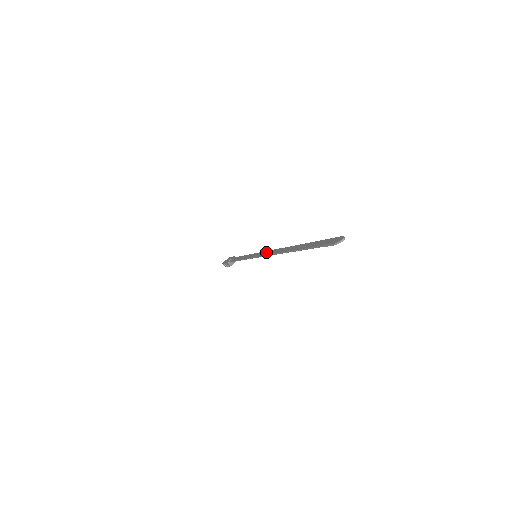
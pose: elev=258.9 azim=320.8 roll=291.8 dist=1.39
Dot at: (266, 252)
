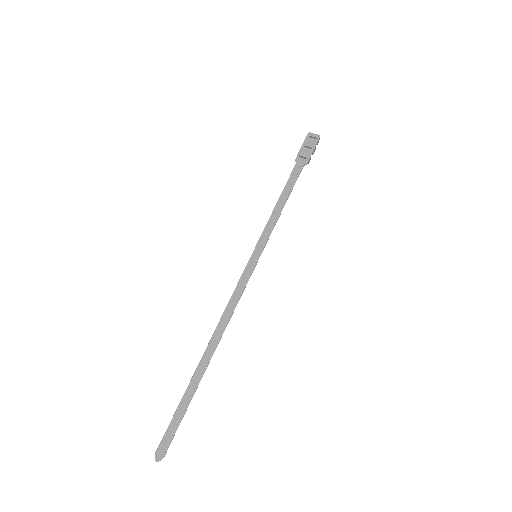
Dot at: (240, 290)
